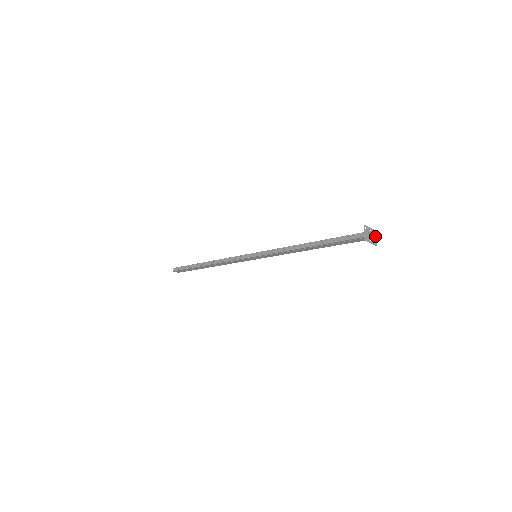
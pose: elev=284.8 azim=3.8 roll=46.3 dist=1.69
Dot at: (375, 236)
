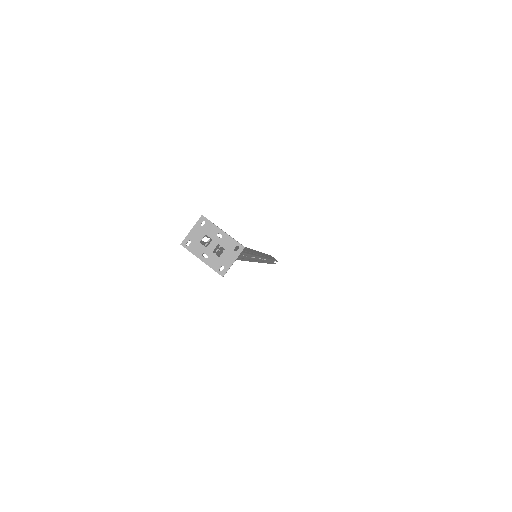
Dot at: (232, 255)
